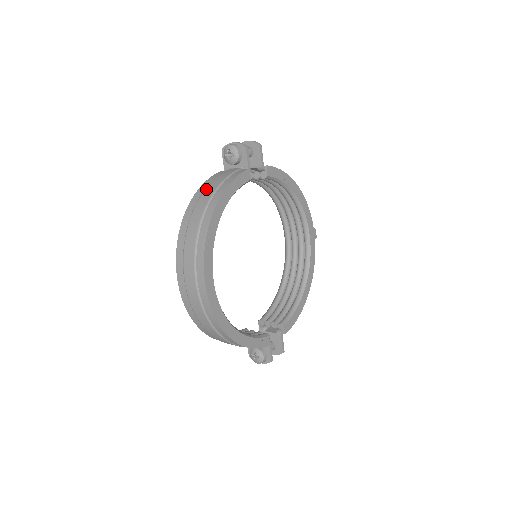
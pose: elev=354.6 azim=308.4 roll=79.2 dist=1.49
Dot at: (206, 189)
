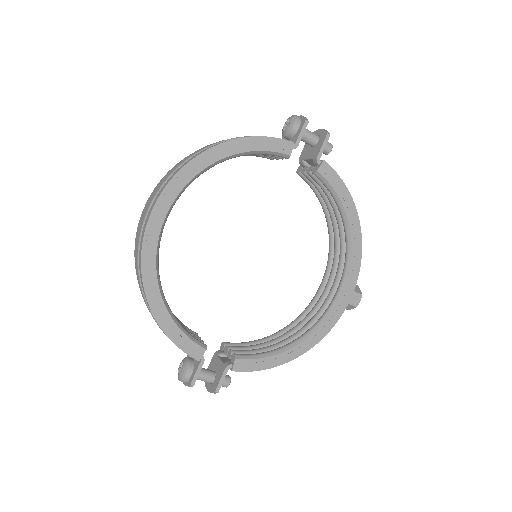
Dot at: occluded
